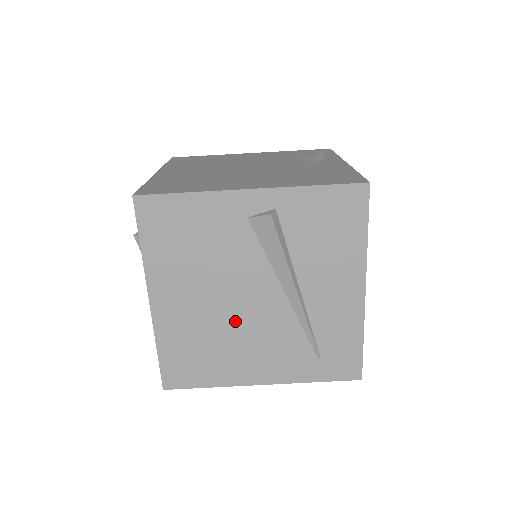
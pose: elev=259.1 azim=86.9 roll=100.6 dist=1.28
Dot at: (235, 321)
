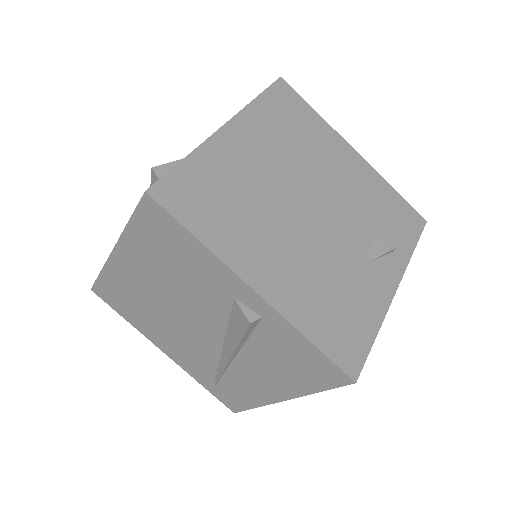
Dot at: (171, 319)
